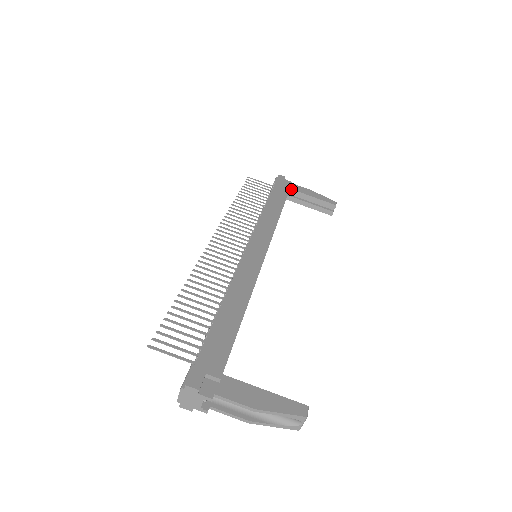
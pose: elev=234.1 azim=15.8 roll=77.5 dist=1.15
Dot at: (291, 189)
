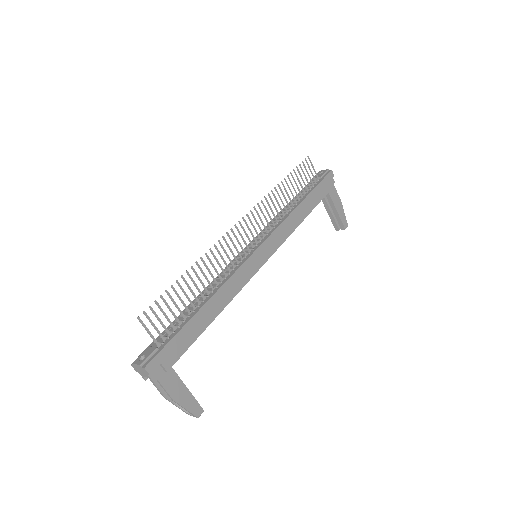
Dot at: (328, 192)
